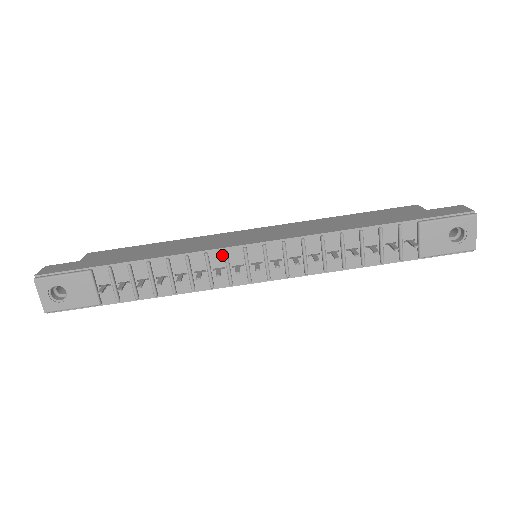
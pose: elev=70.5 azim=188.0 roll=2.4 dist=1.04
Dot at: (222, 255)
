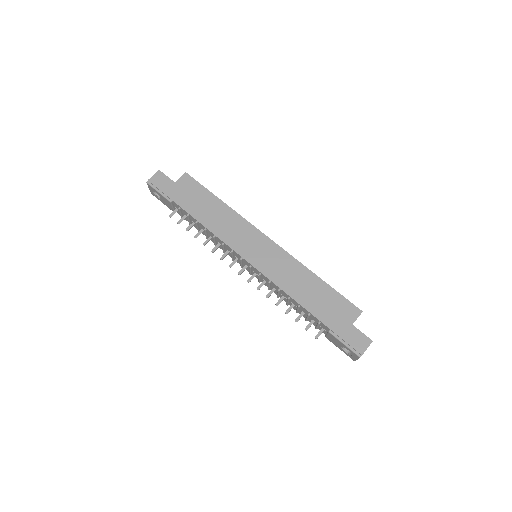
Dot at: (231, 250)
